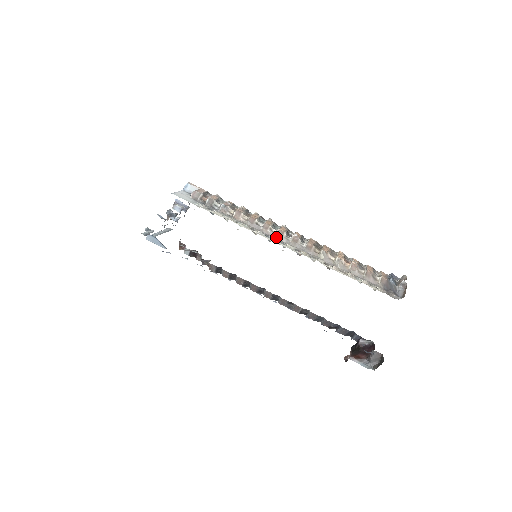
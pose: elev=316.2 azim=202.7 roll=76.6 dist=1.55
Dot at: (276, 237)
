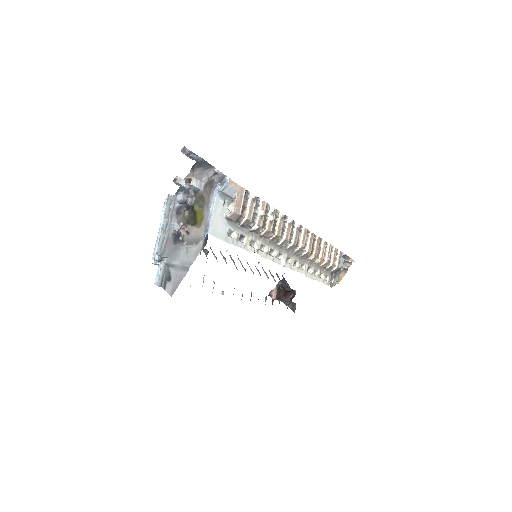
Dot at: (286, 250)
